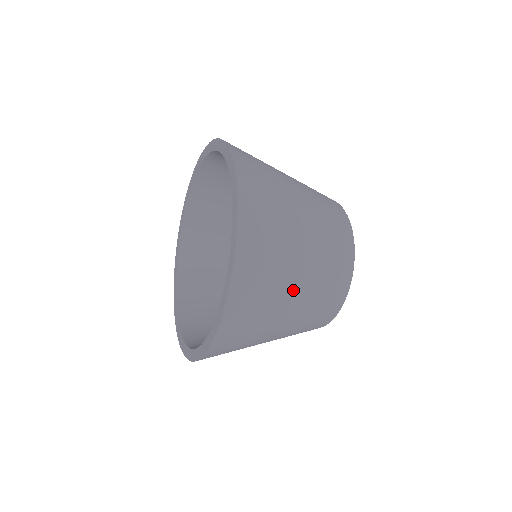
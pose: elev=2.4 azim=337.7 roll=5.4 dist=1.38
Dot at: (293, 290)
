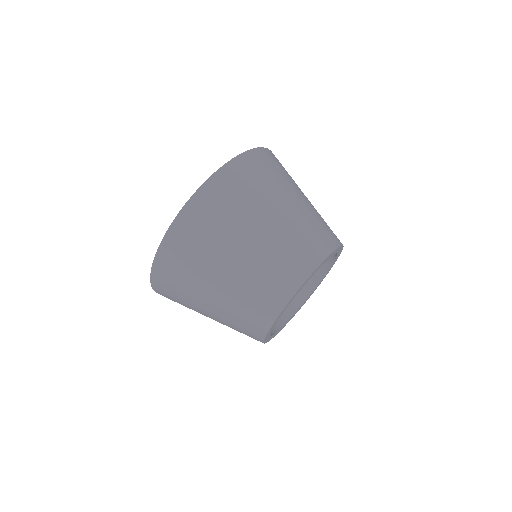
Dot at: (255, 228)
